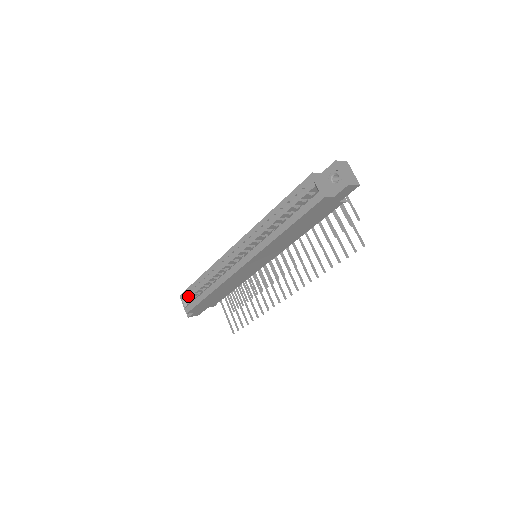
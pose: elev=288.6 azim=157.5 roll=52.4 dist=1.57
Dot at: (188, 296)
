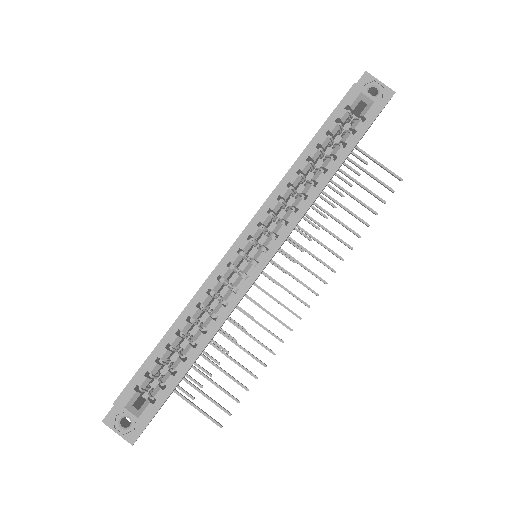
Dot at: (137, 391)
